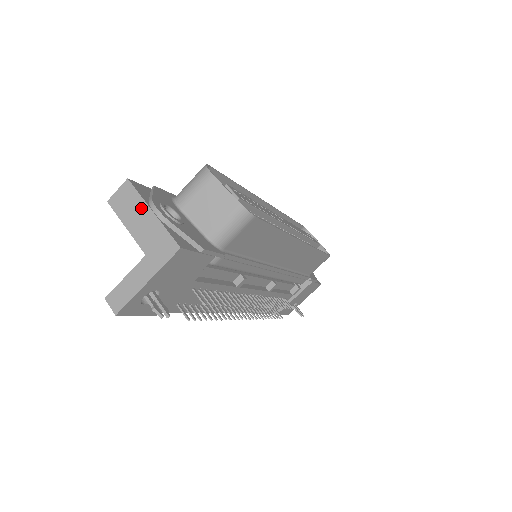
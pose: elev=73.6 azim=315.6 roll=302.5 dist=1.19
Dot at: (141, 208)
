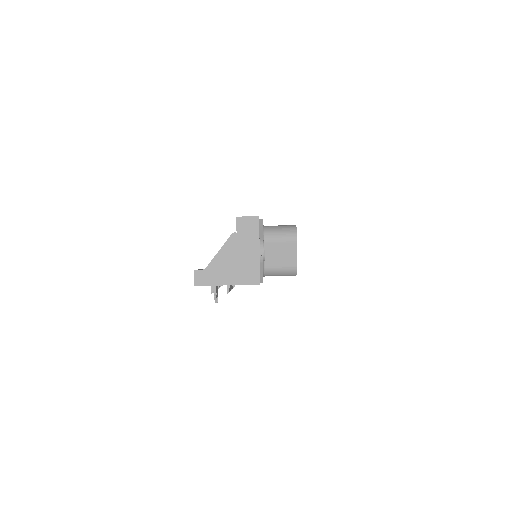
Dot at: (254, 242)
